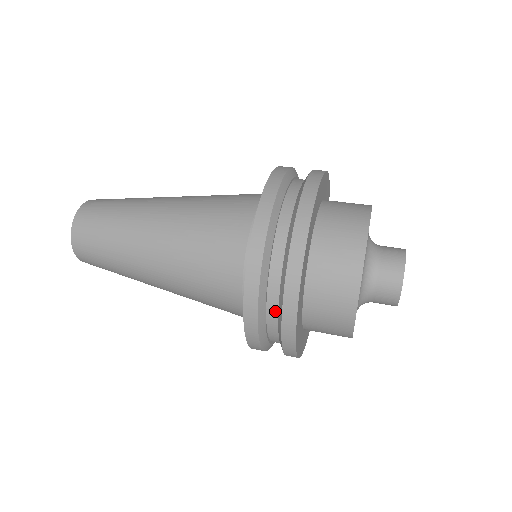
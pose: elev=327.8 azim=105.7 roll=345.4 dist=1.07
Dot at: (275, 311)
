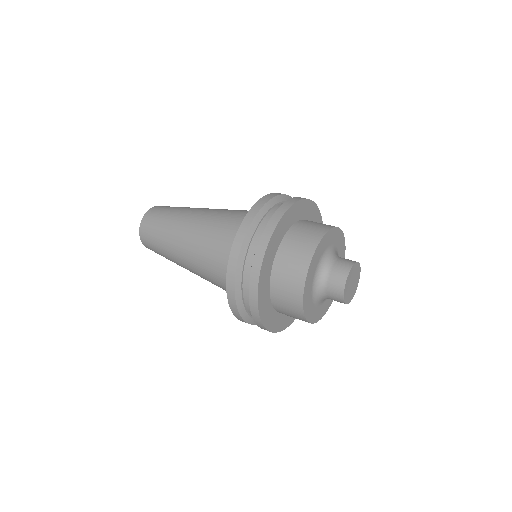
Dot at: (248, 296)
